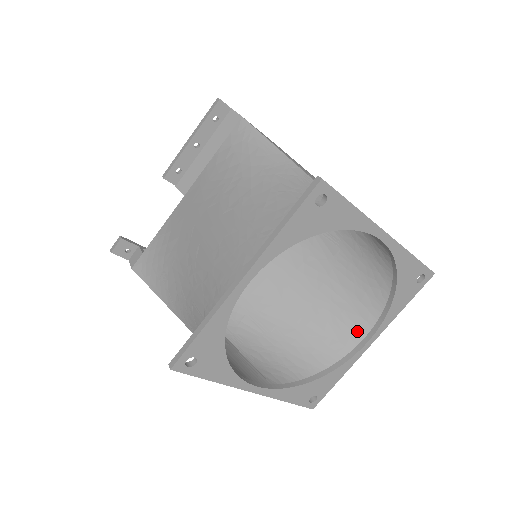
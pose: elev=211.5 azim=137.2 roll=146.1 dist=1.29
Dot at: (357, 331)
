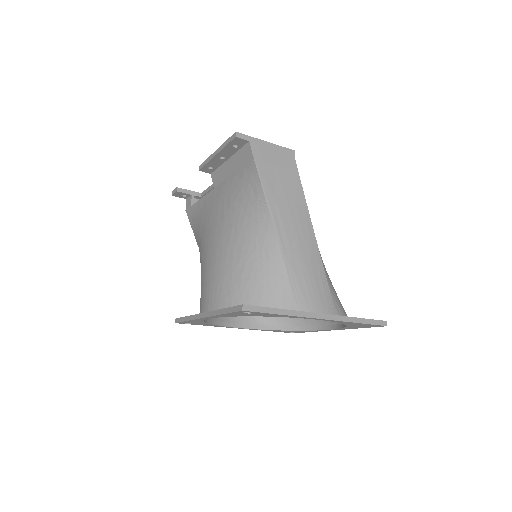
Dot at: occluded
